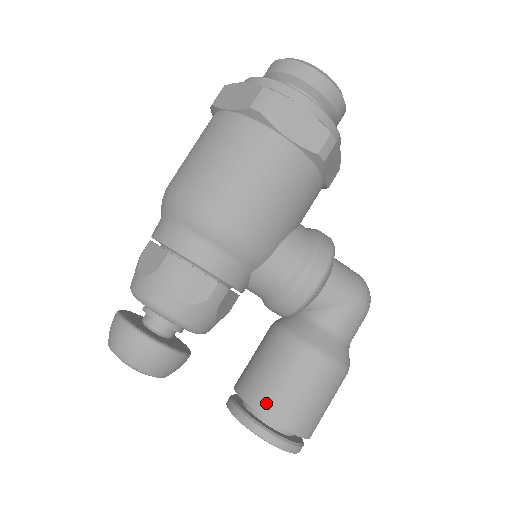
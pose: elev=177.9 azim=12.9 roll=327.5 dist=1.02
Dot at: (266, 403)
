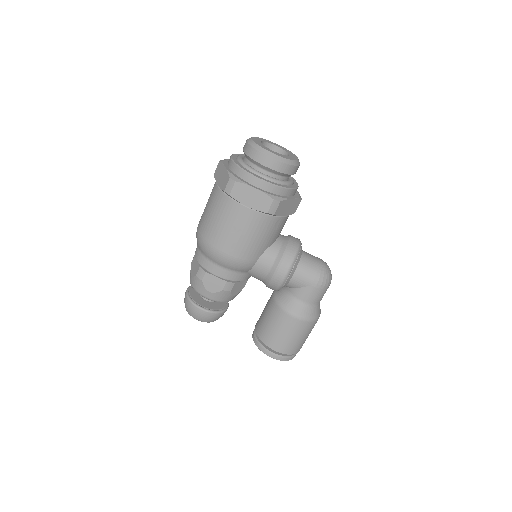
Dot at: (265, 337)
